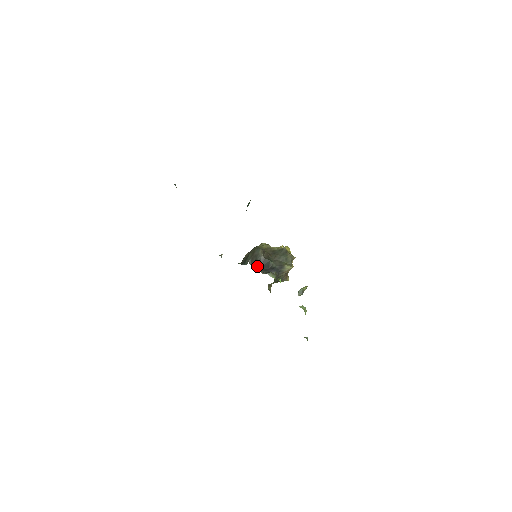
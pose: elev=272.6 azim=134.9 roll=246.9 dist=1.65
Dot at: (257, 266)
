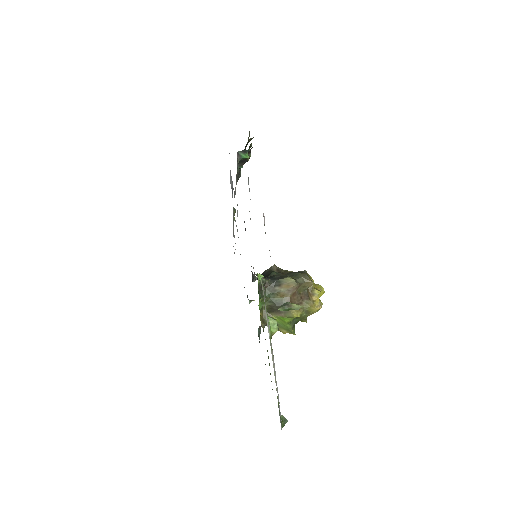
Dot at: occluded
